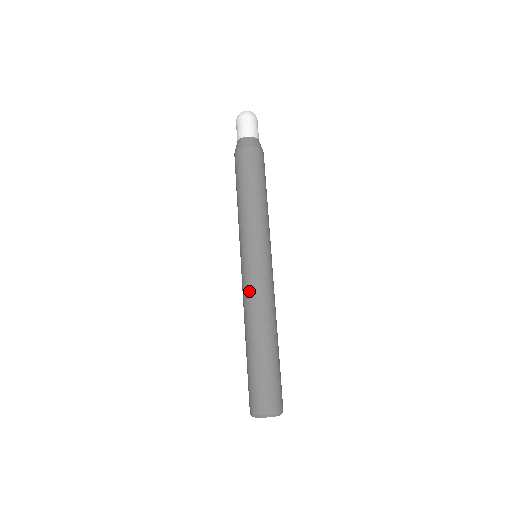
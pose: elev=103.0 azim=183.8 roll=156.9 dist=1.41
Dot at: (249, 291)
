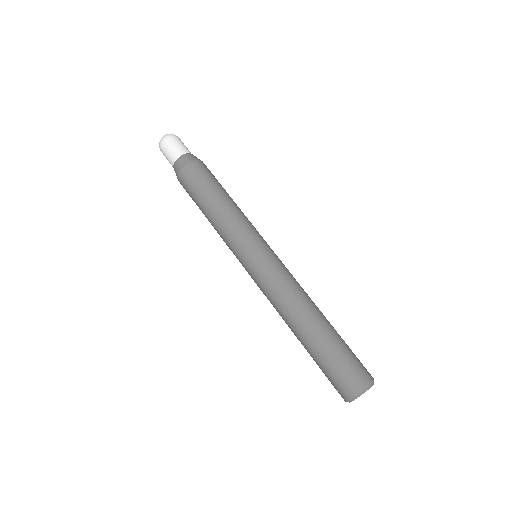
Dot at: (272, 289)
